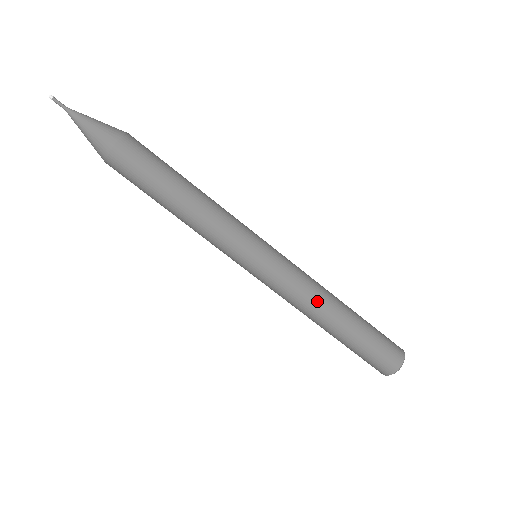
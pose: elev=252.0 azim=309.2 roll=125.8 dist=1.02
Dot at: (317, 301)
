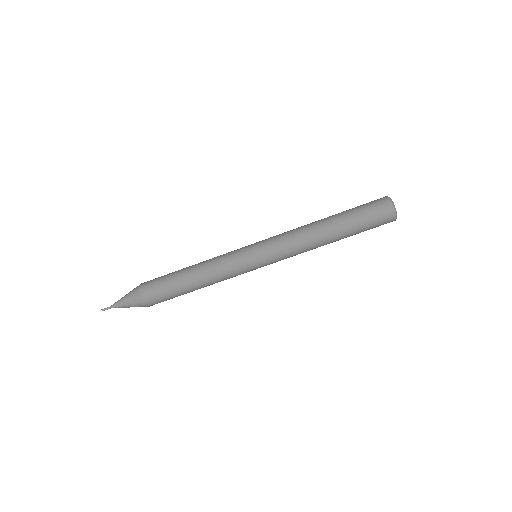
Dot at: (304, 229)
